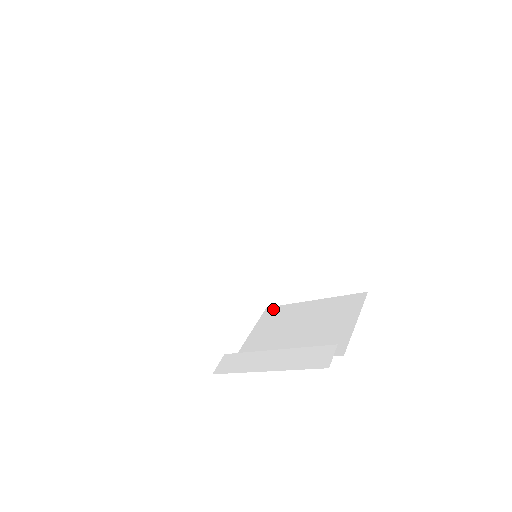
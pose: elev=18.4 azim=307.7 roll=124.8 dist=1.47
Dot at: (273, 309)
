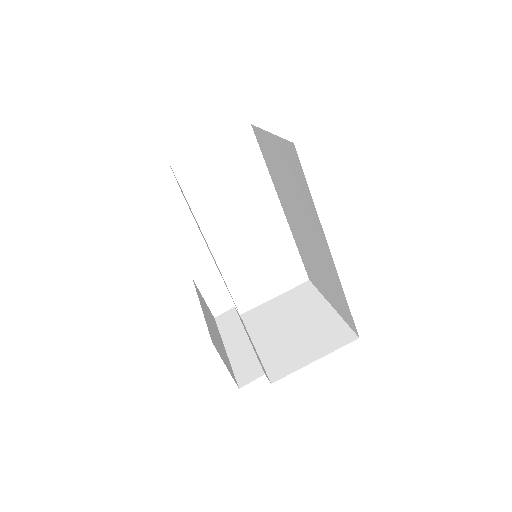
Dot at: (308, 287)
